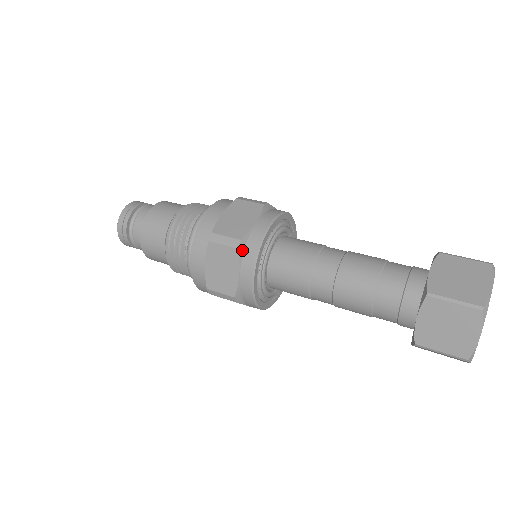
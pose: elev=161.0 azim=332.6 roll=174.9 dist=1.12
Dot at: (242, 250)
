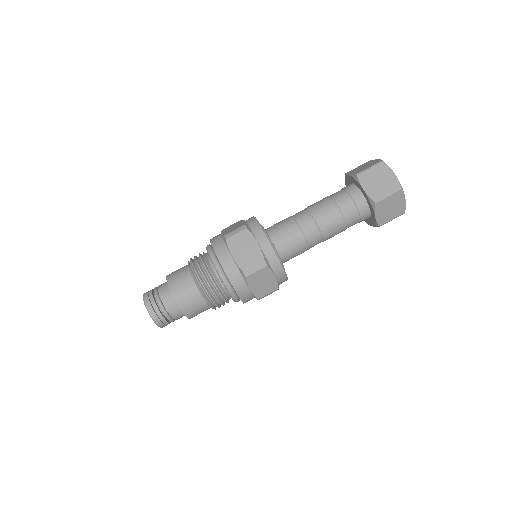
Dot at: (268, 264)
